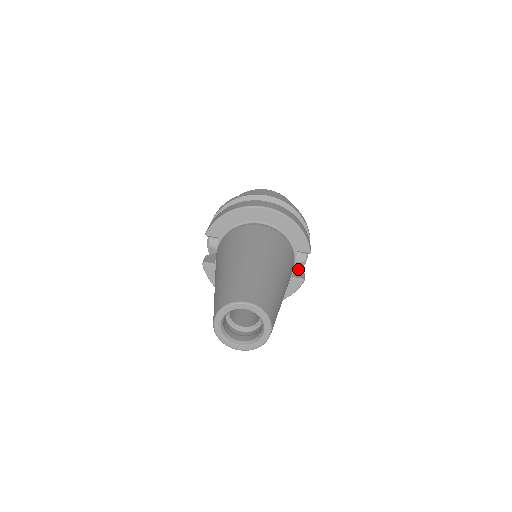
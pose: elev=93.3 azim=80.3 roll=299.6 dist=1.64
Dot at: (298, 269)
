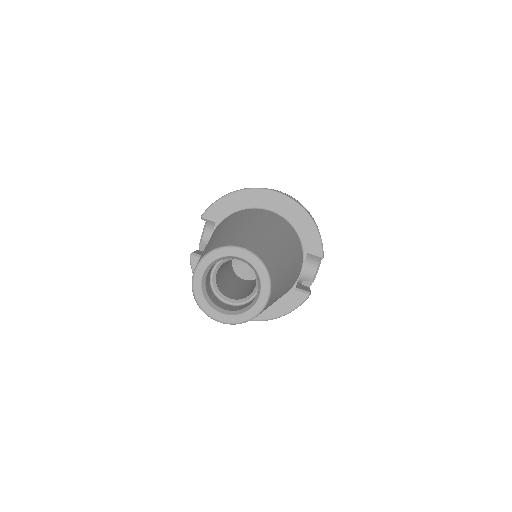
Dot at: (303, 285)
